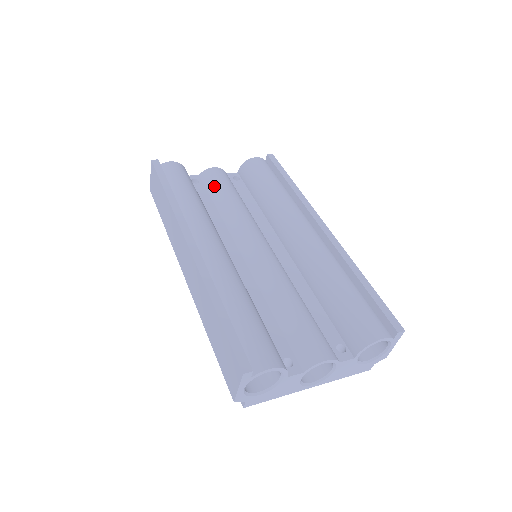
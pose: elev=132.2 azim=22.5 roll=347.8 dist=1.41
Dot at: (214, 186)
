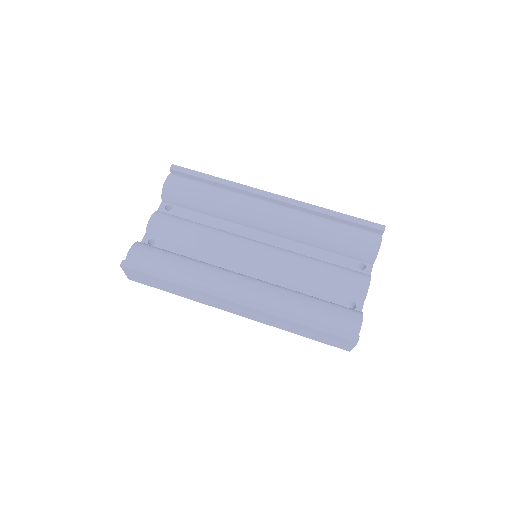
Dot at: (172, 234)
